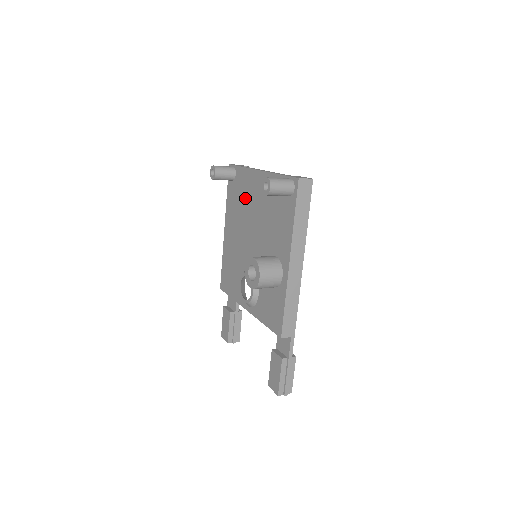
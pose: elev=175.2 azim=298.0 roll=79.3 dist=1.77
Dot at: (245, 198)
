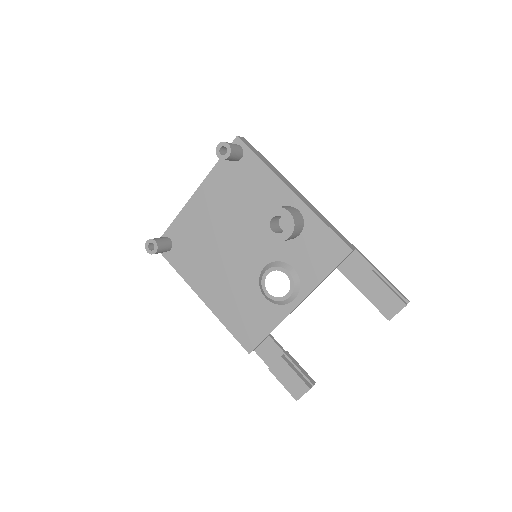
Dot at: (199, 235)
